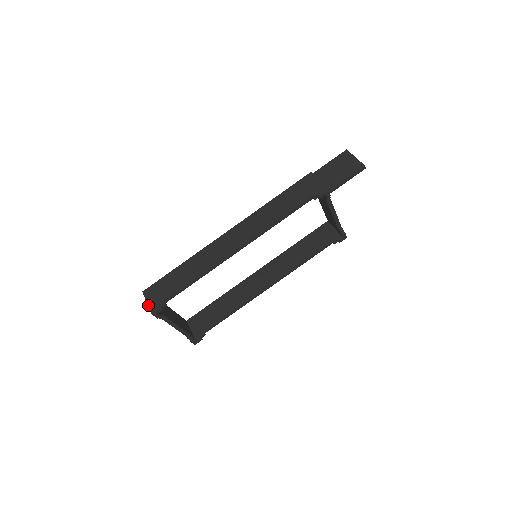
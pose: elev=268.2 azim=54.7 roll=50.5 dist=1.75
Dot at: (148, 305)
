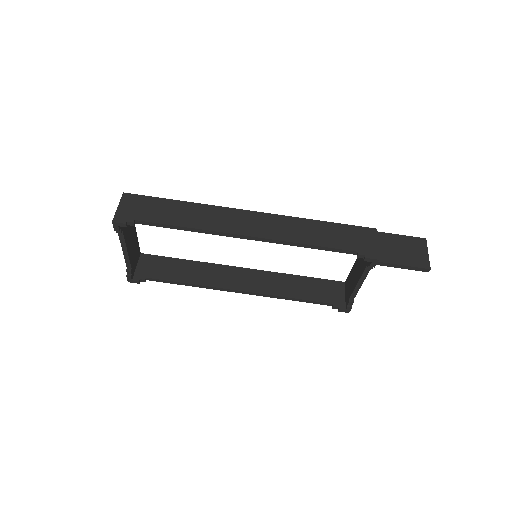
Dot at: (117, 210)
